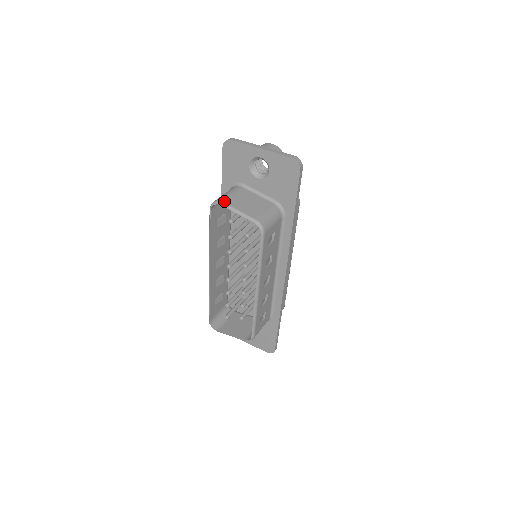
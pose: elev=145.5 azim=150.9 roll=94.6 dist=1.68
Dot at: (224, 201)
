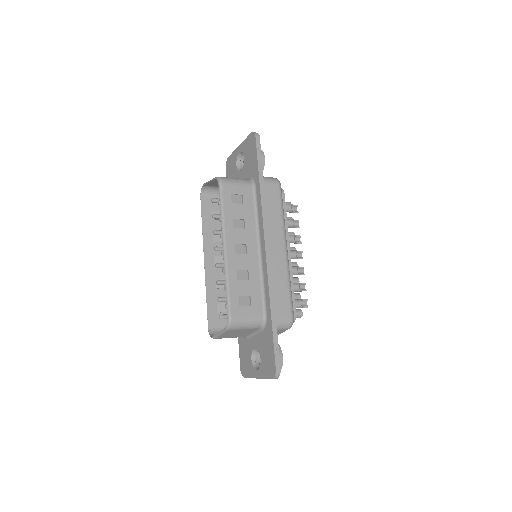
Dot at: occluded
